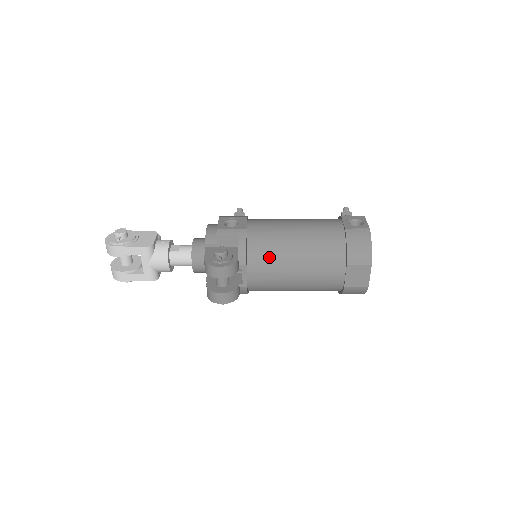
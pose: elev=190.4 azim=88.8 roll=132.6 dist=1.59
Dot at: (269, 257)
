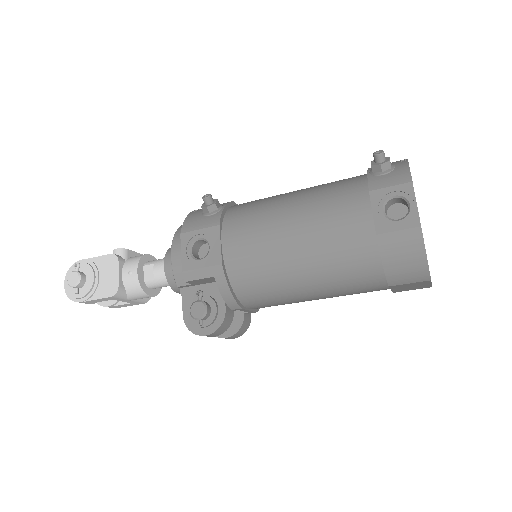
Dot at: (268, 294)
